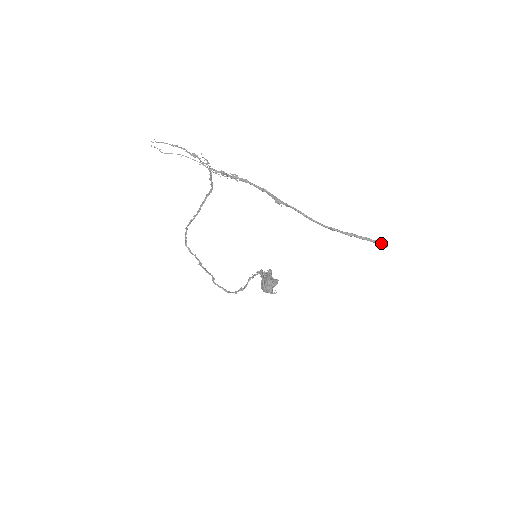
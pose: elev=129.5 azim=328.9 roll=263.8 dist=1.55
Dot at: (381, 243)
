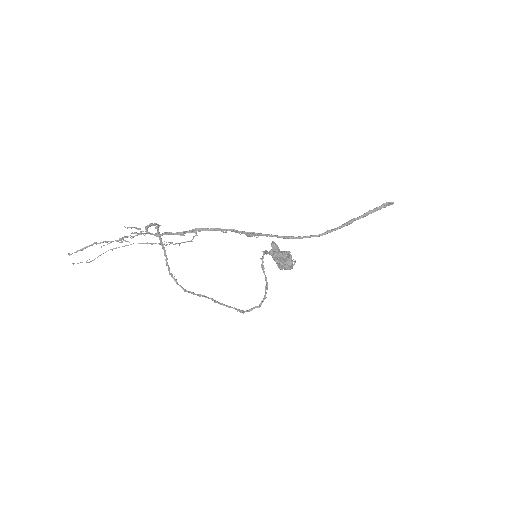
Dot at: (385, 205)
